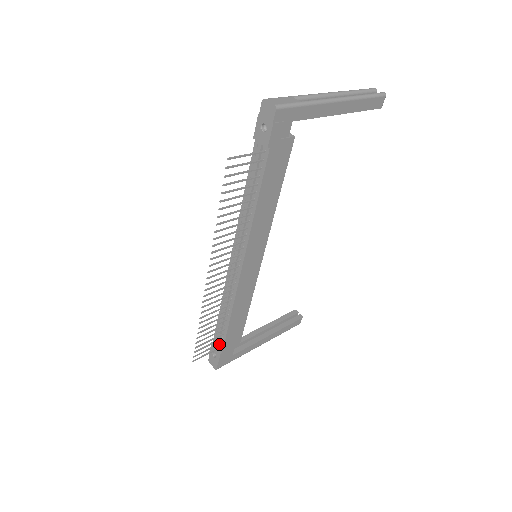
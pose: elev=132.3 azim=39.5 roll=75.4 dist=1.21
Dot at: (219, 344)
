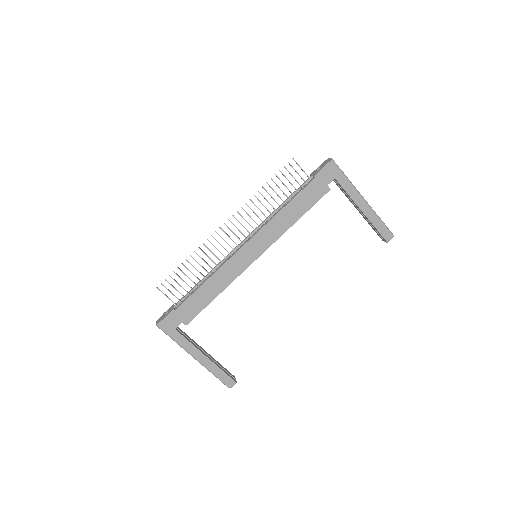
Dot at: (180, 301)
